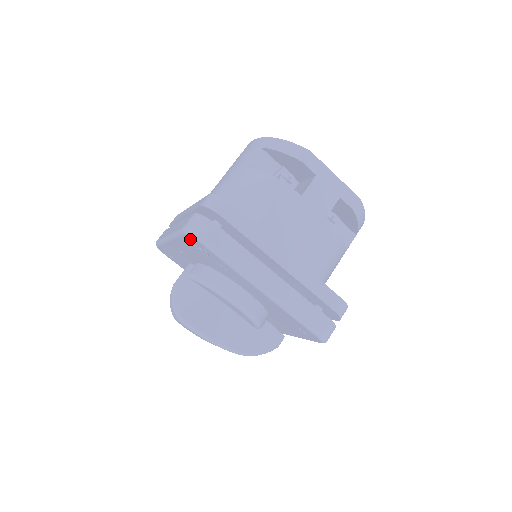
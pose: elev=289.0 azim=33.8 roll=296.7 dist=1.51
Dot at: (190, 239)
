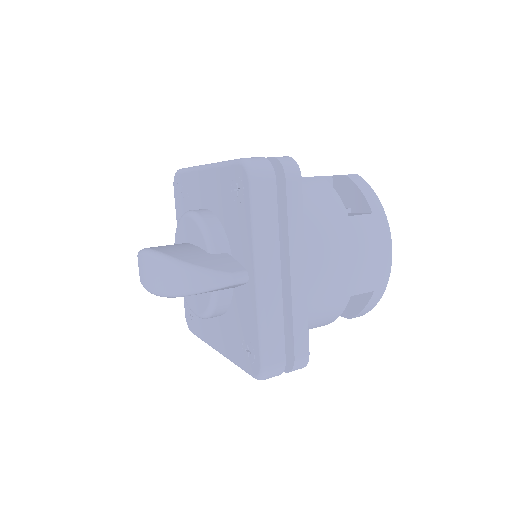
Dot at: (176, 186)
